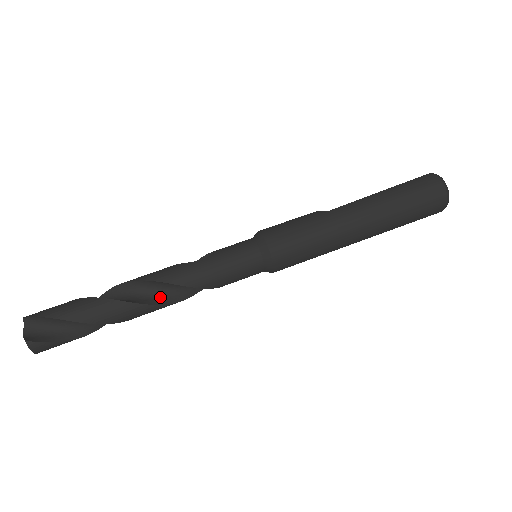
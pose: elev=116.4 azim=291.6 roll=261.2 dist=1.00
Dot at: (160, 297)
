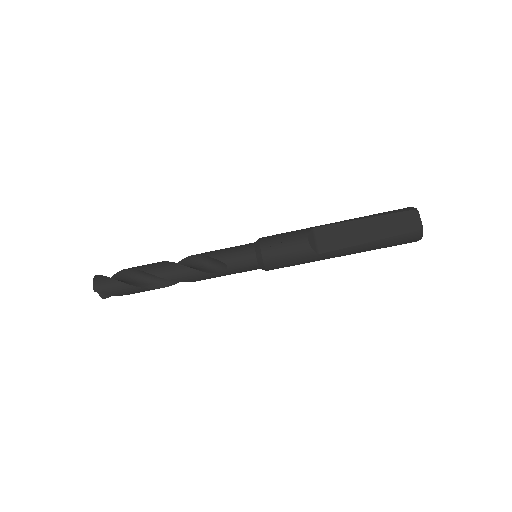
Dot at: occluded
